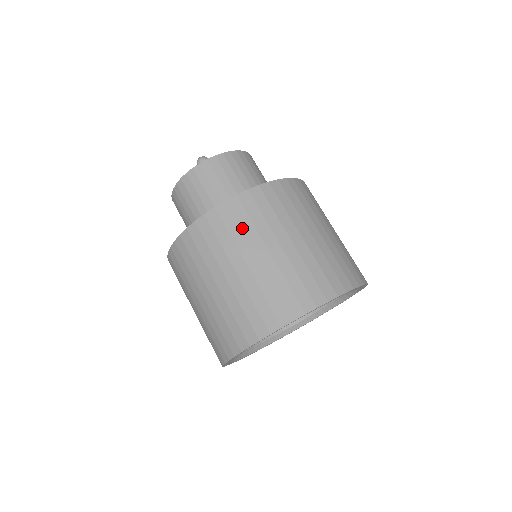
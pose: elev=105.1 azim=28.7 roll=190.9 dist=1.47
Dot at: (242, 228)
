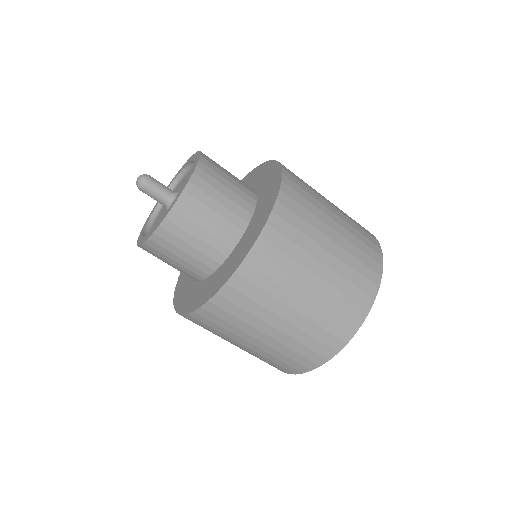
Dot at: (296, 243)
